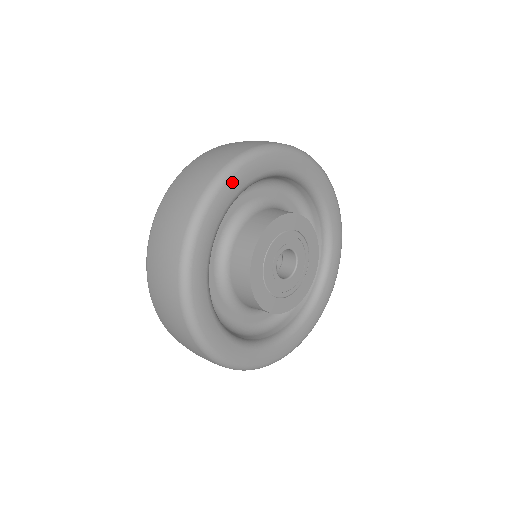
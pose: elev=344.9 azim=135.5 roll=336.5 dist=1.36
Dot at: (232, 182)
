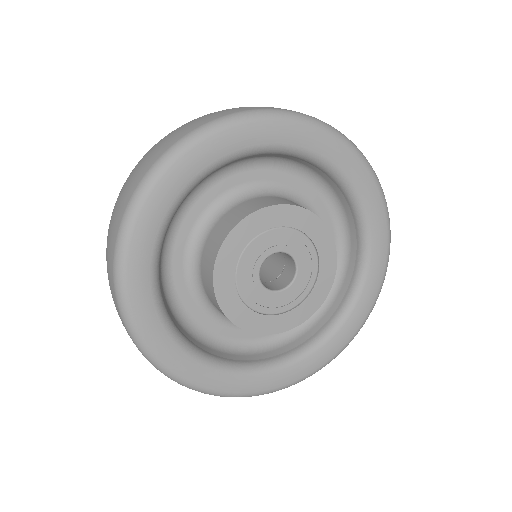
Dot at: (166, 182)
